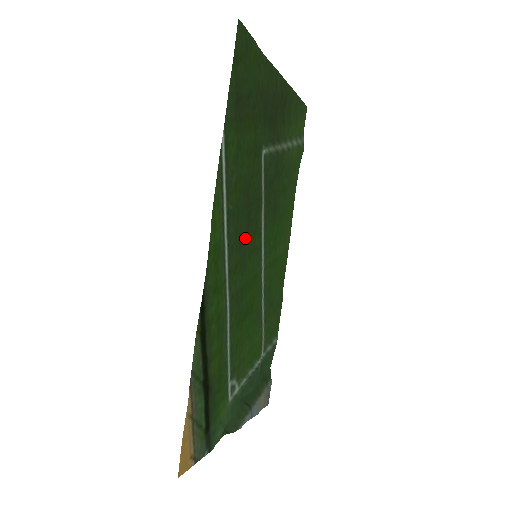
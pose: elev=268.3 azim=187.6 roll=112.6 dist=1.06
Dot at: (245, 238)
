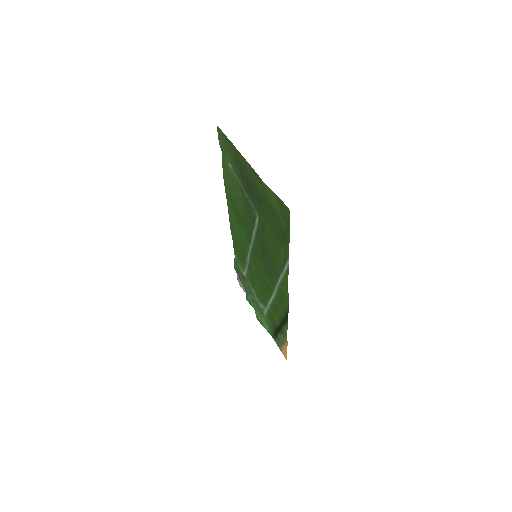
Dot at: (264, 263)
